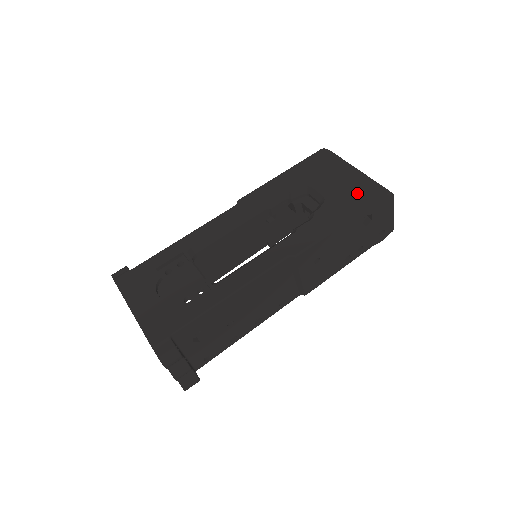
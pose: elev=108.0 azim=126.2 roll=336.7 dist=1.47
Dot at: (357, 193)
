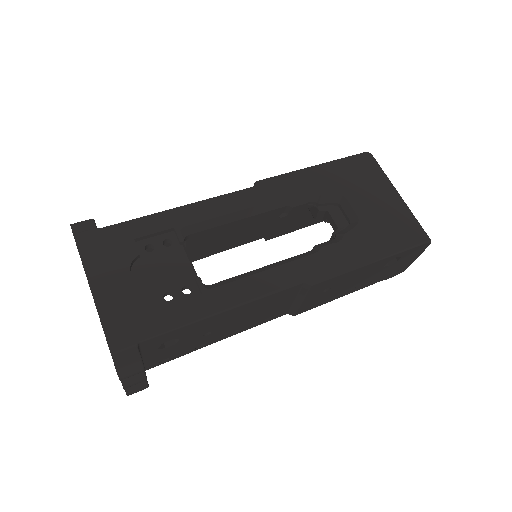
Dot at: (396, 227)
